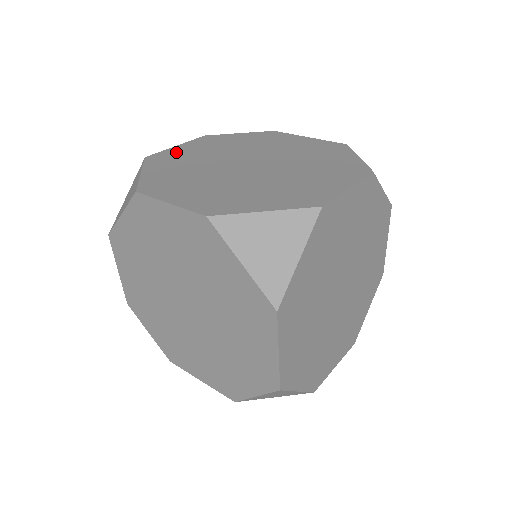
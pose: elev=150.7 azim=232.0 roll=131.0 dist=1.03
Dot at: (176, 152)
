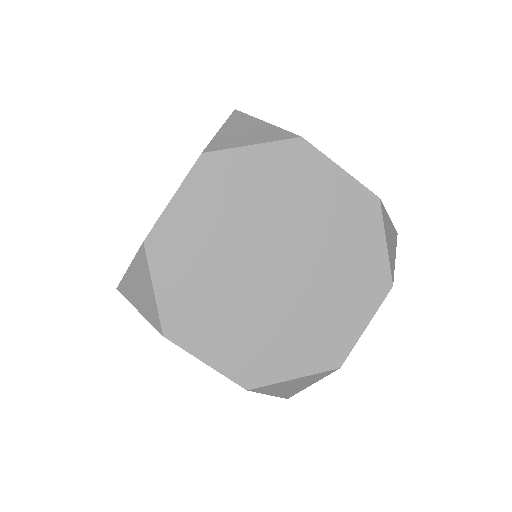
Dot at: occluded
